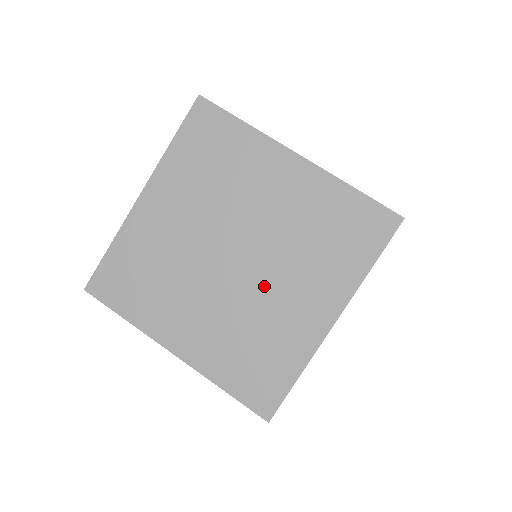
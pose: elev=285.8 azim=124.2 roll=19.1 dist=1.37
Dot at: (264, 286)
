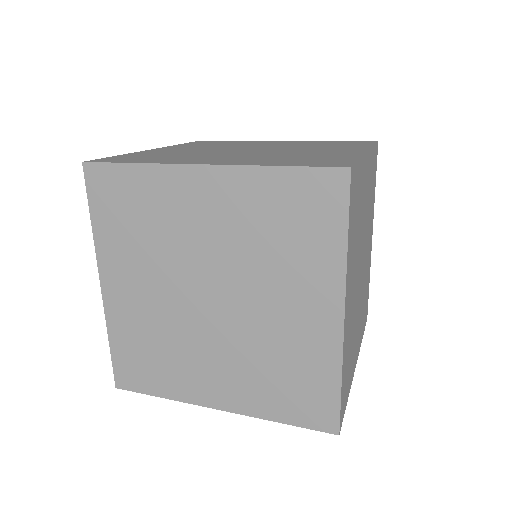
Dot at: (206, 339)
